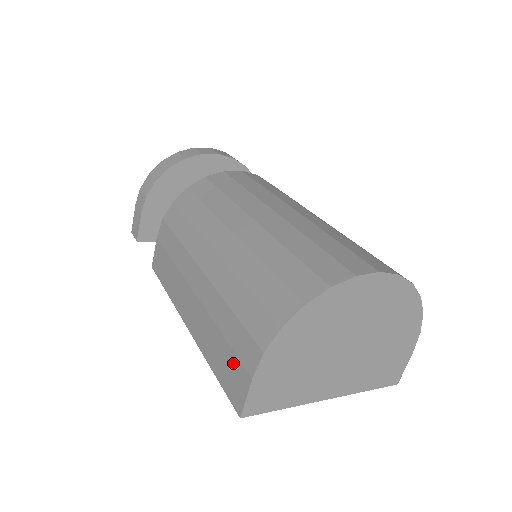
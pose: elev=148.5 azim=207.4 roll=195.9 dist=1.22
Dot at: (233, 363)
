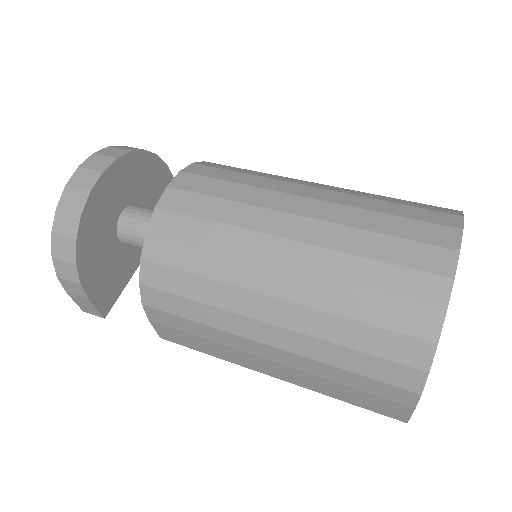
Dot at: (377, 400)
